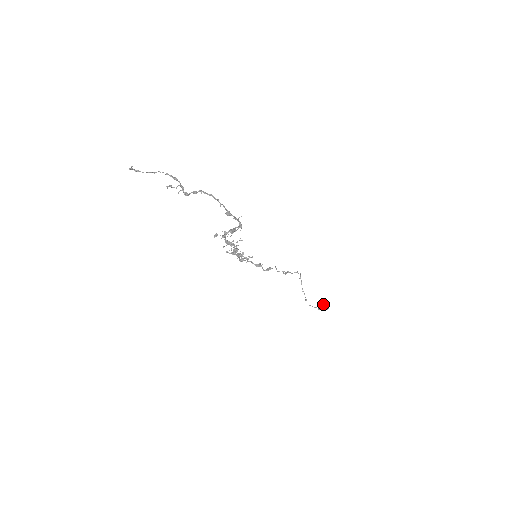
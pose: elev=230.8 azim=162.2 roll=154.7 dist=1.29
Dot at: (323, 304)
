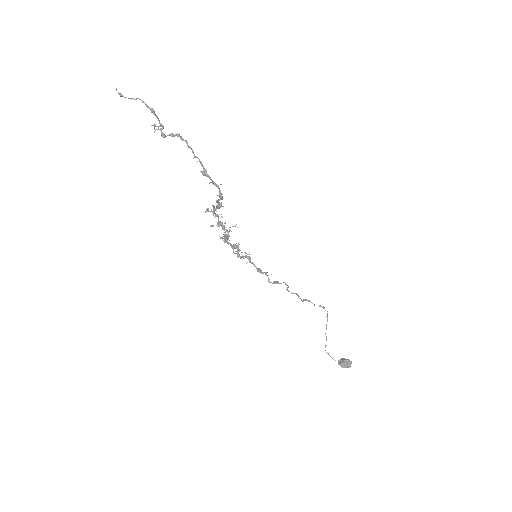
Dot at: (345, 359)
